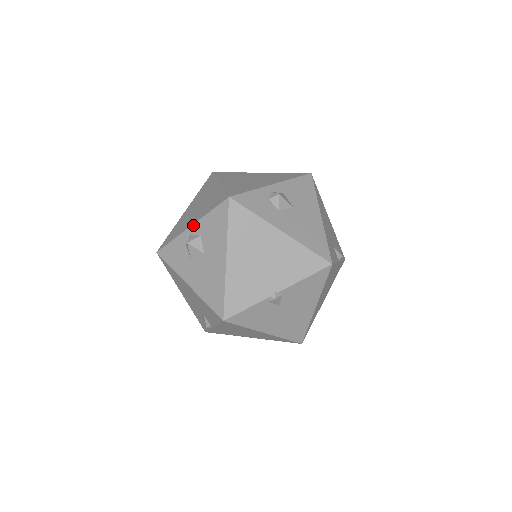
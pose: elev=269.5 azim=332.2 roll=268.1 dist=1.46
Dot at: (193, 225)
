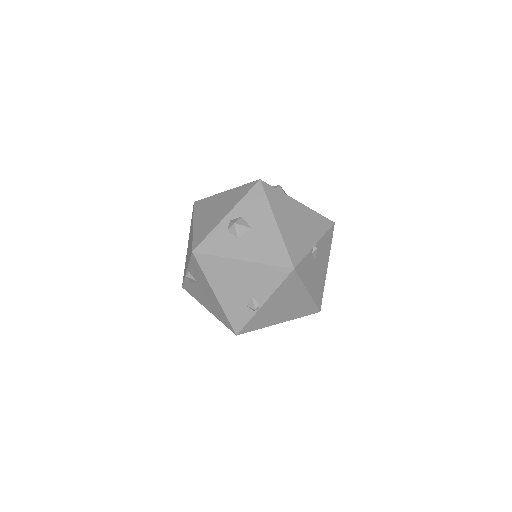
Dot at: (230, 212)
